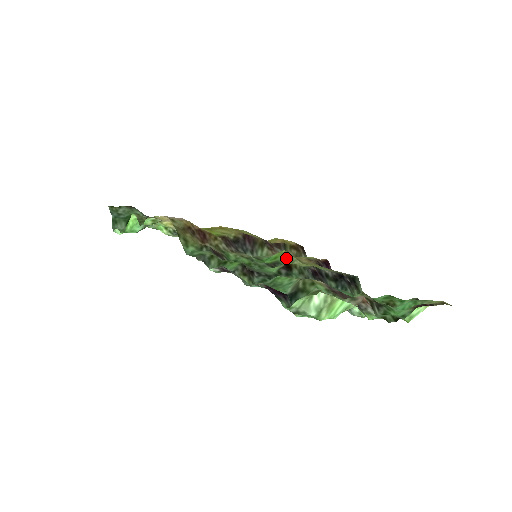
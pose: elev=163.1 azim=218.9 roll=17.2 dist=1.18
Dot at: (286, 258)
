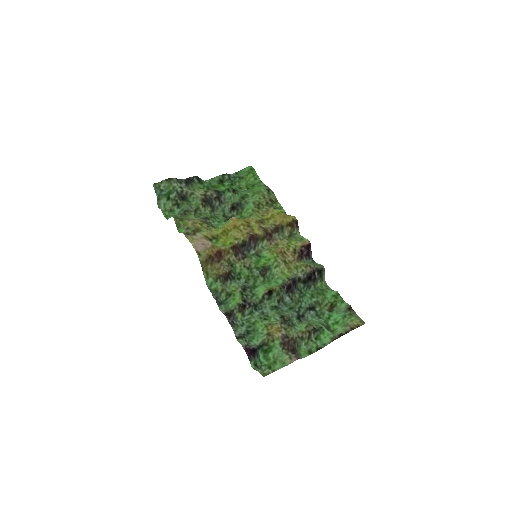
Dot at: (275, 262)
